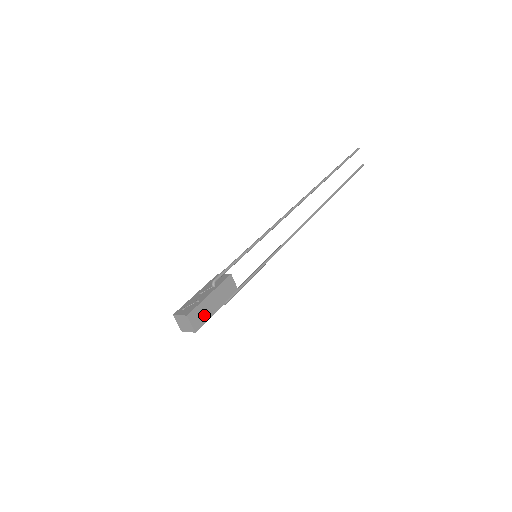
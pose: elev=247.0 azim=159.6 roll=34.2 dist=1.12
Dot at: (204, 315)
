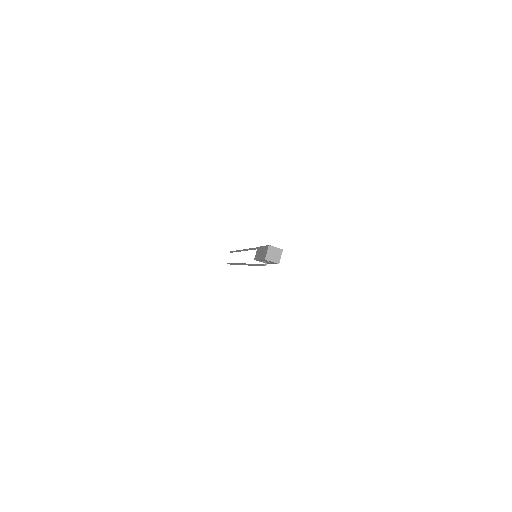
Dot at: occluded
